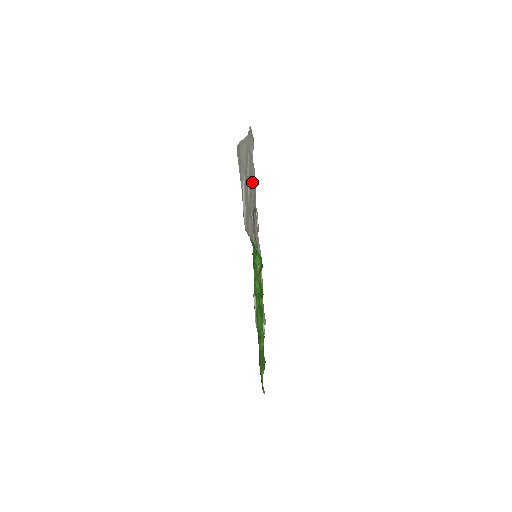
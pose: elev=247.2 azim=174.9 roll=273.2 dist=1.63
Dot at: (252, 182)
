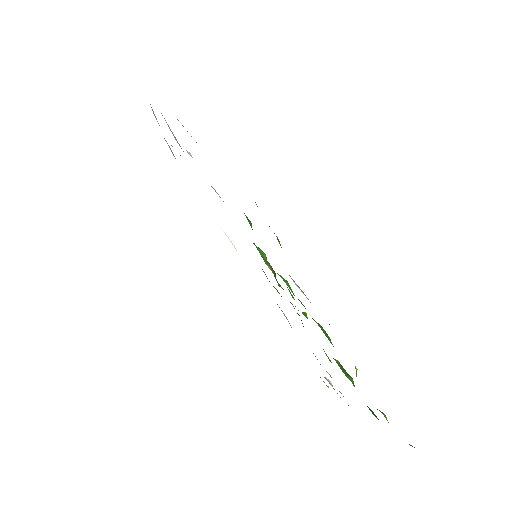
Dot at: occluded
